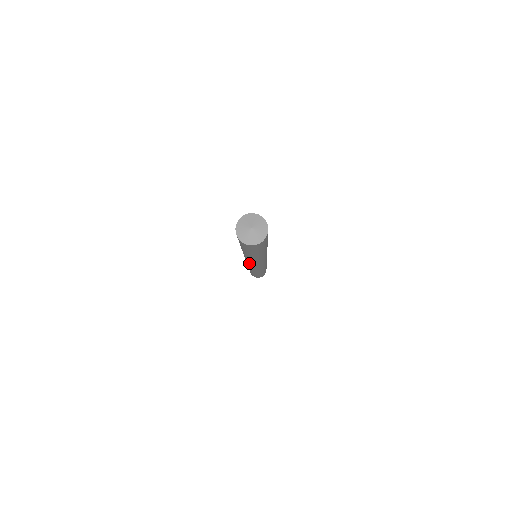
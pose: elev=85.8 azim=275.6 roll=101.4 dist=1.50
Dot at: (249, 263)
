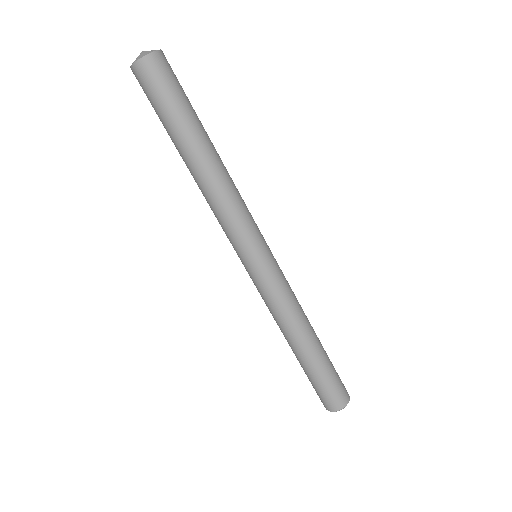
Dot at: (247, 239)
